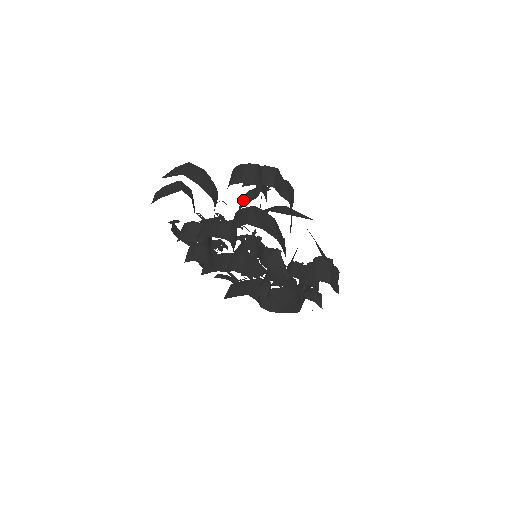
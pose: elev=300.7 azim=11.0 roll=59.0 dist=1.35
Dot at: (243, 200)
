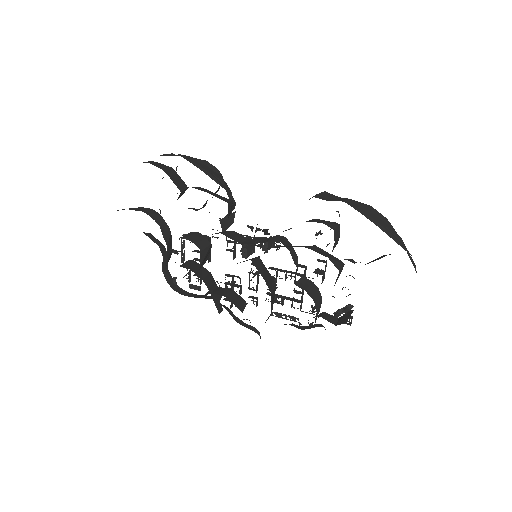
Dot at: occluded
